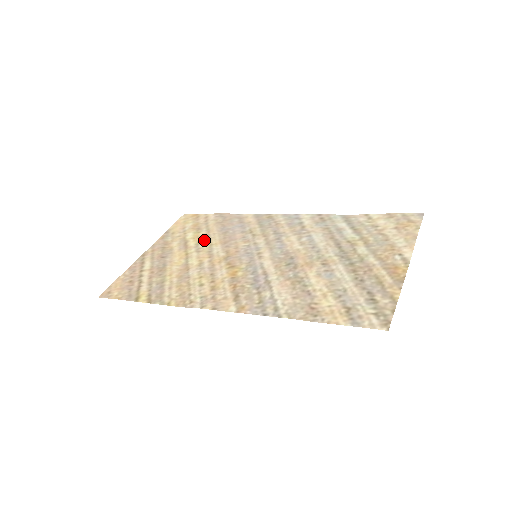
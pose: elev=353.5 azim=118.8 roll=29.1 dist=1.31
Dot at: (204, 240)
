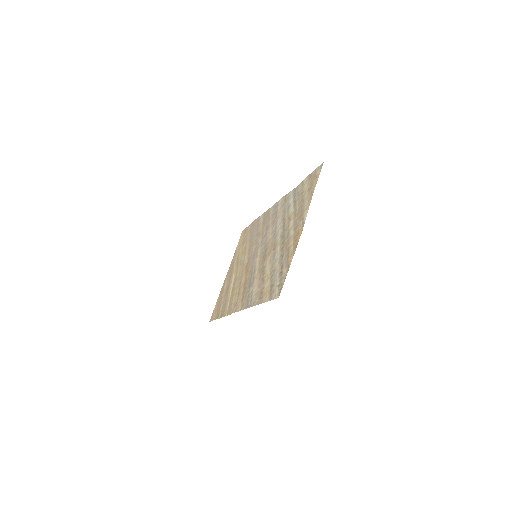
Dot at: (243, 253)
